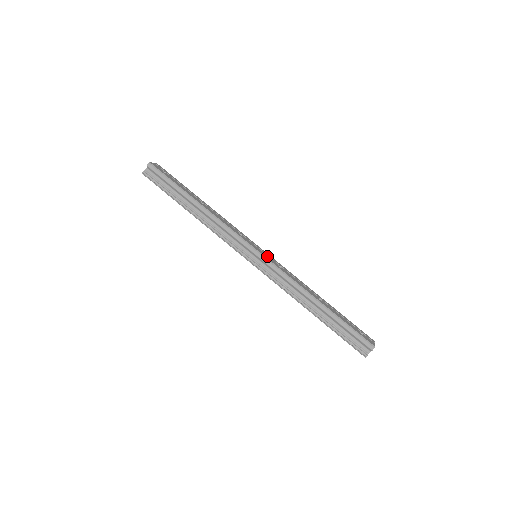
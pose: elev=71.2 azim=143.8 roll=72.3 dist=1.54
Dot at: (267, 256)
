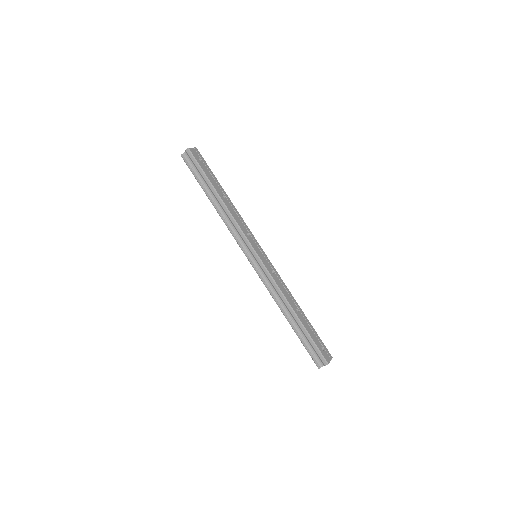
Dot at: (265, 259)
